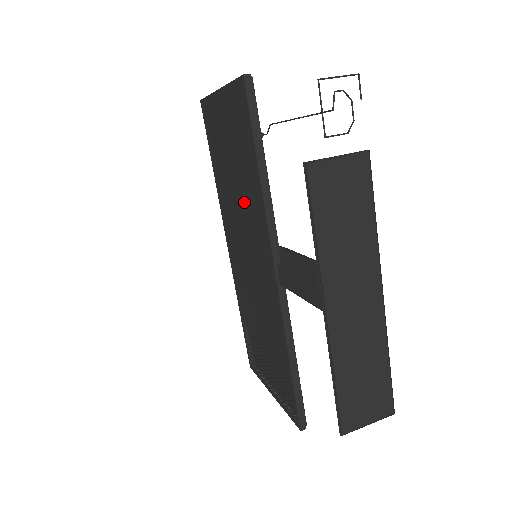
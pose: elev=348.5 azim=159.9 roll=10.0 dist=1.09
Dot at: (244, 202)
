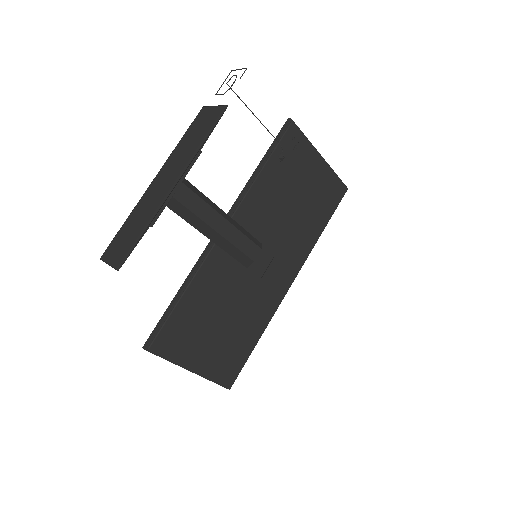
Dot at: occluded
